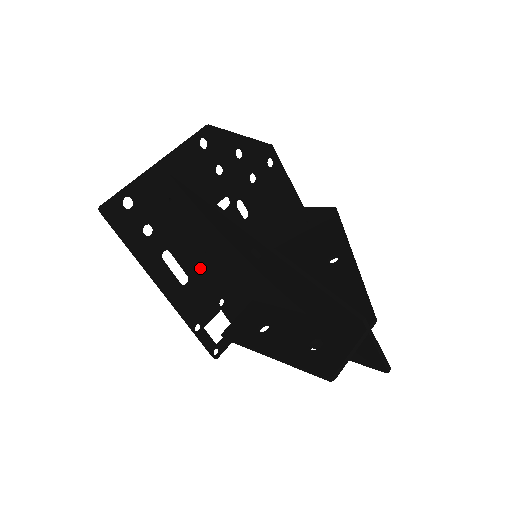
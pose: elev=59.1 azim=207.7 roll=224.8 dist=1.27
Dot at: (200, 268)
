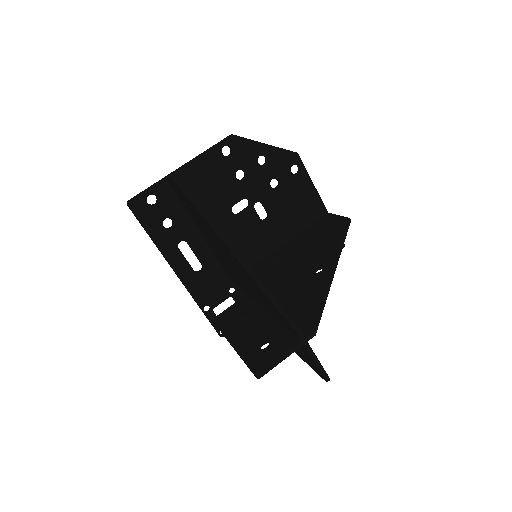
Dot at: (213, 259)
